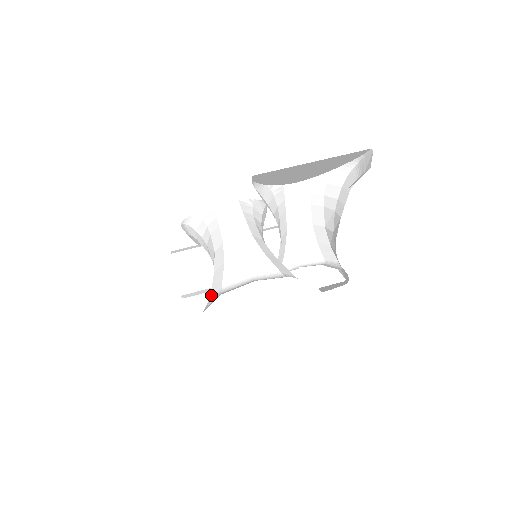
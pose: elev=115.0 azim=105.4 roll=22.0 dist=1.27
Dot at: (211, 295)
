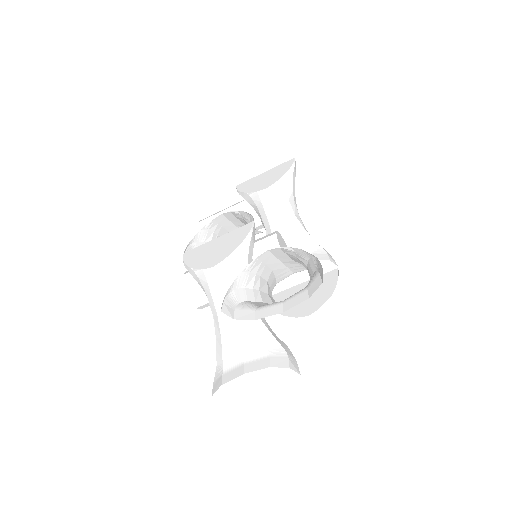
Dot at: (217, 364)
